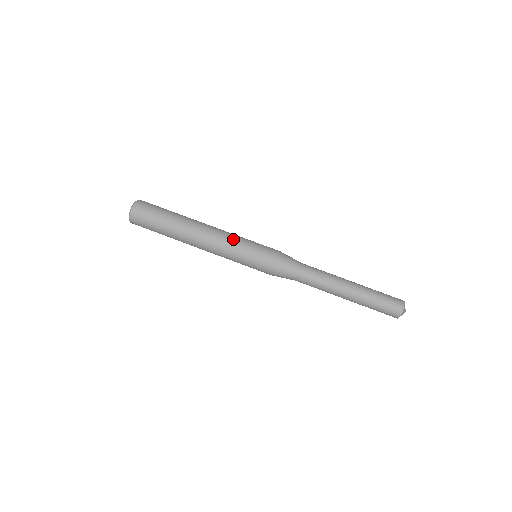
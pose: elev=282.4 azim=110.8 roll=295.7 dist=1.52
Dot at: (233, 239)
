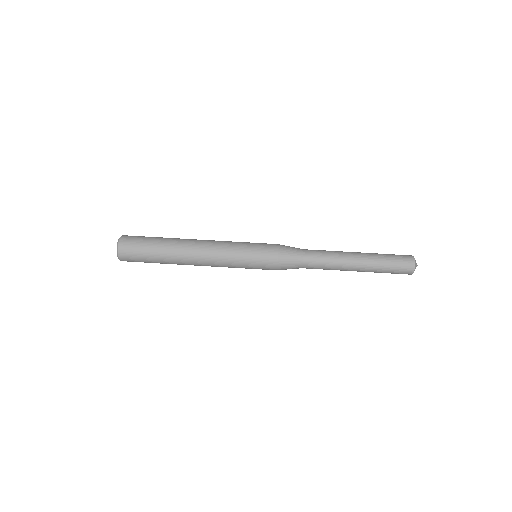
Dot at: (229, 243)
